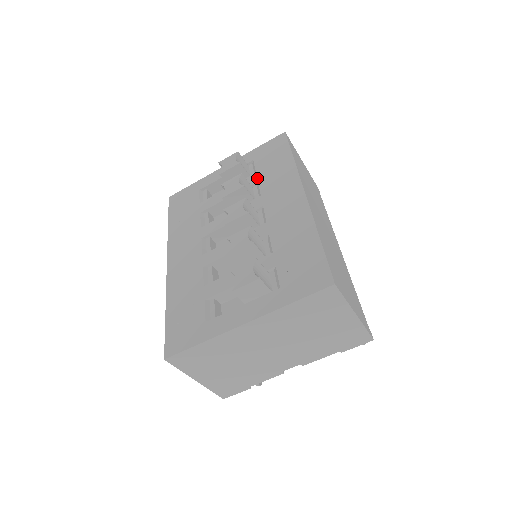
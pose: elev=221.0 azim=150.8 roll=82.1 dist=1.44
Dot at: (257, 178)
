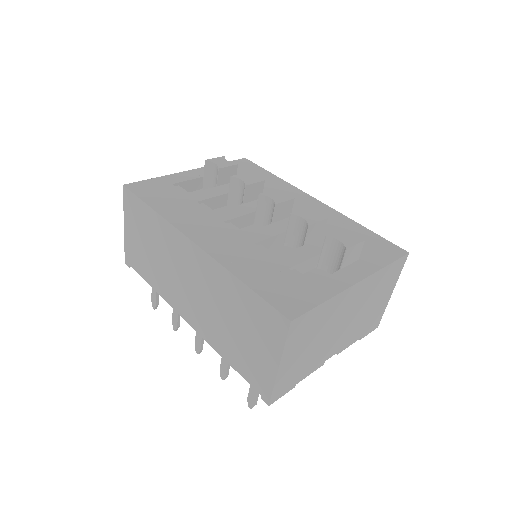
Dot at: occluded
